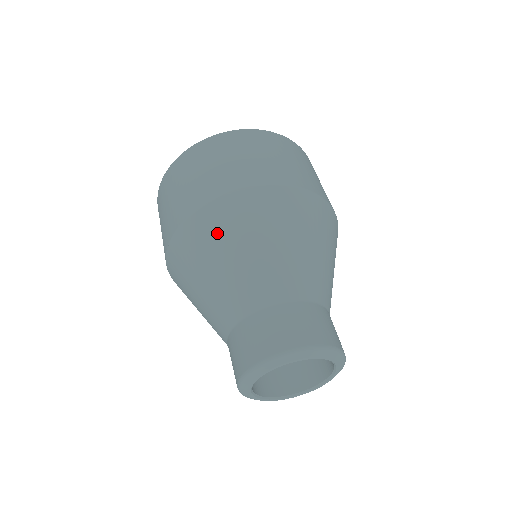
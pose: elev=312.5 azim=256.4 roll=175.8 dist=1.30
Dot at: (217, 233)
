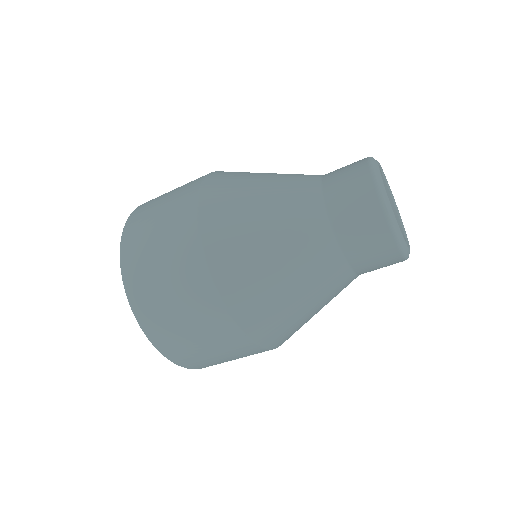
Dot at: (235, 178)
